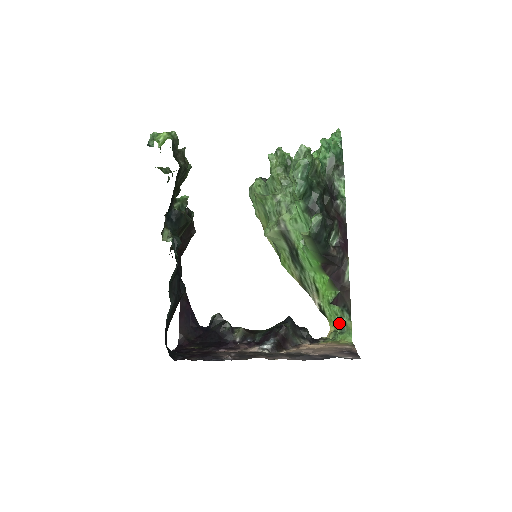
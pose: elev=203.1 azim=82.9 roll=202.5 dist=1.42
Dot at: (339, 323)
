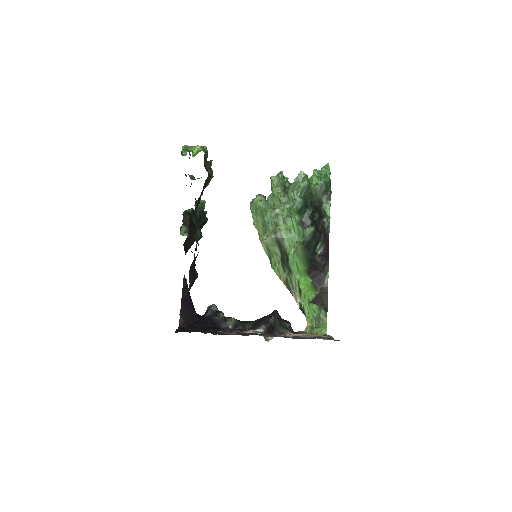
Dot at: (316, 319)
